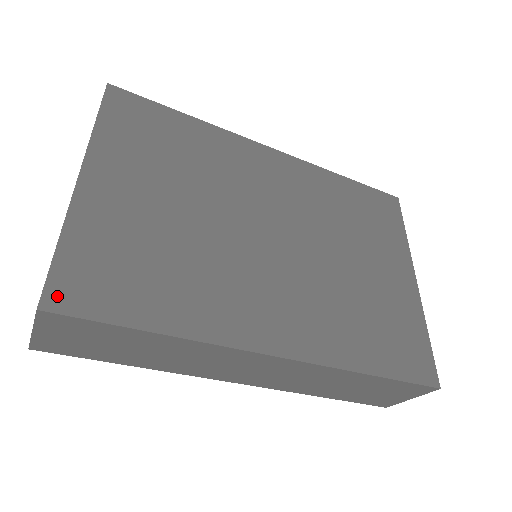
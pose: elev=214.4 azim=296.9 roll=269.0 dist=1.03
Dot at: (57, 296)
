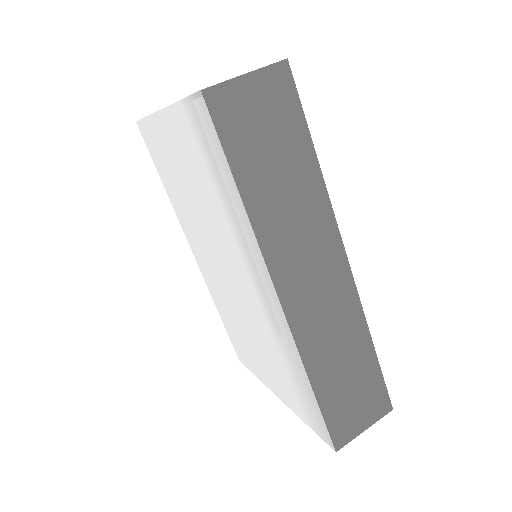
Dot at: occluded
